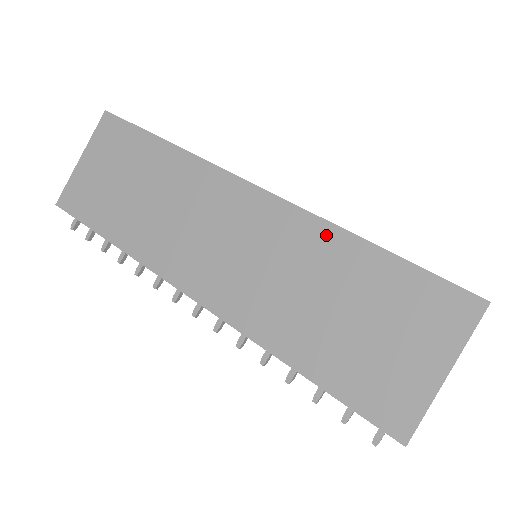
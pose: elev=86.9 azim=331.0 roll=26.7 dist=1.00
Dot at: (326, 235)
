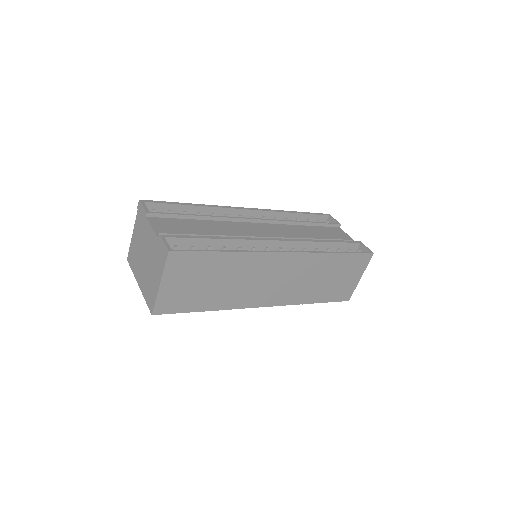
Dot at: (322, 258)
